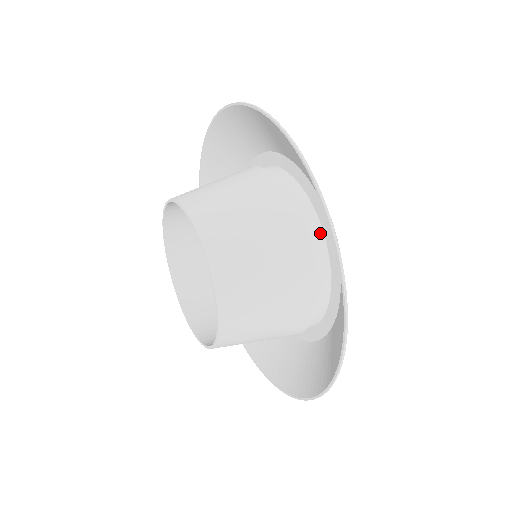
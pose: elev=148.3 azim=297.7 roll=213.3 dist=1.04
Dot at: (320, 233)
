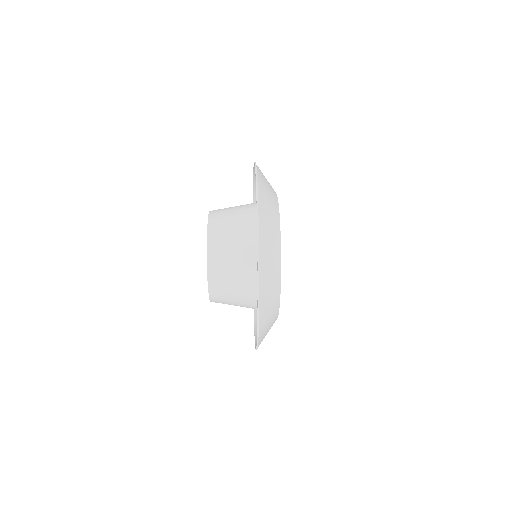
Dot at: occluded
